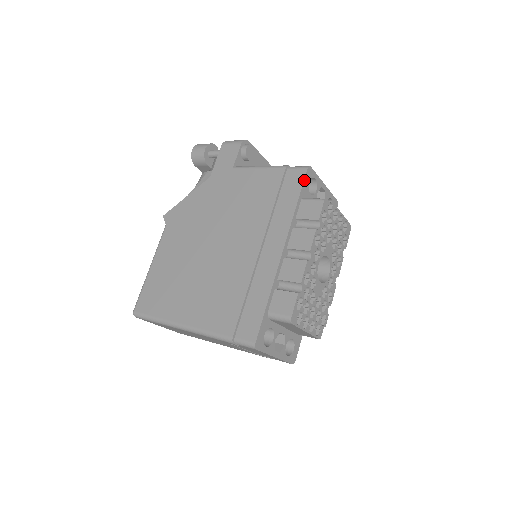
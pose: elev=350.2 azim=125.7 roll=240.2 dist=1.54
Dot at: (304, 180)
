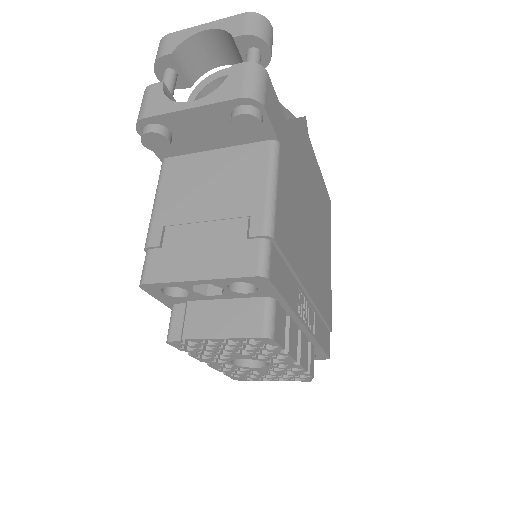
Dot at: (152, 295)
